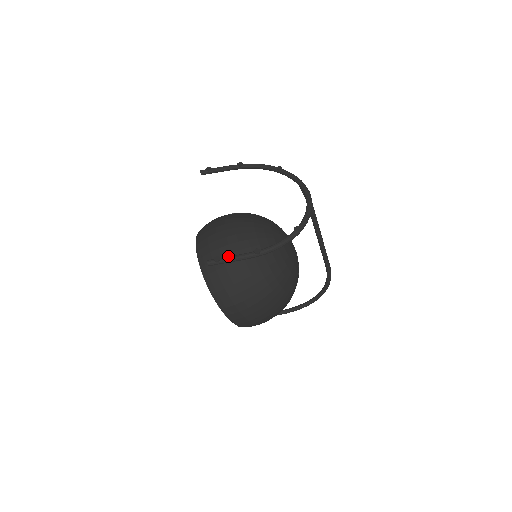
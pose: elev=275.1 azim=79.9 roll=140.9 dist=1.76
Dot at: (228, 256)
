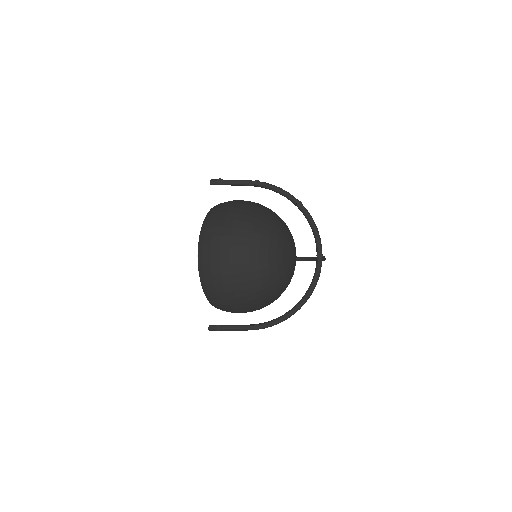
Dot at: (228, 326)
